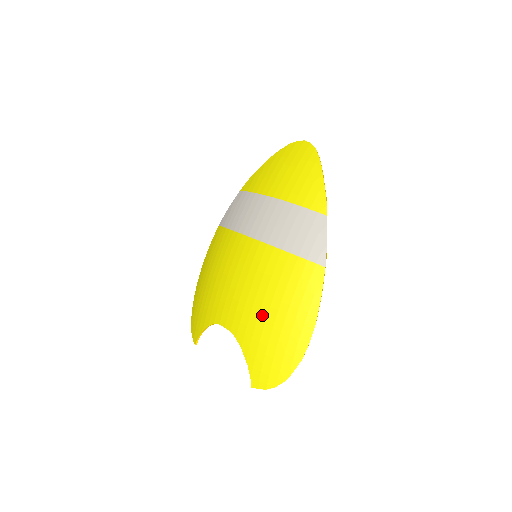
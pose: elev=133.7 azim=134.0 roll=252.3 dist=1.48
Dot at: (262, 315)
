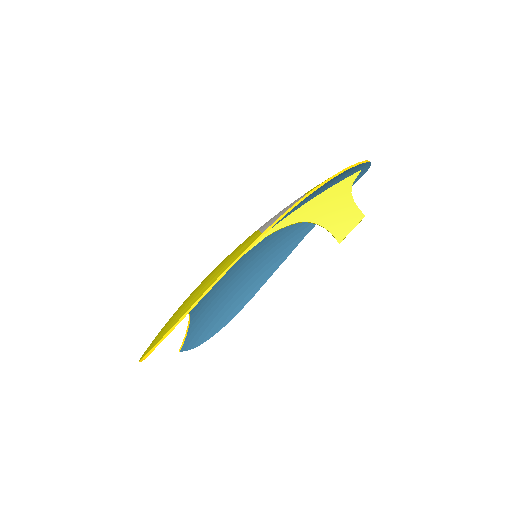
Dot at: occluded
